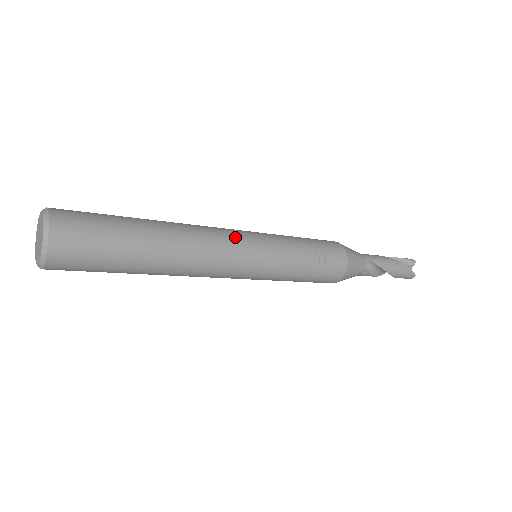
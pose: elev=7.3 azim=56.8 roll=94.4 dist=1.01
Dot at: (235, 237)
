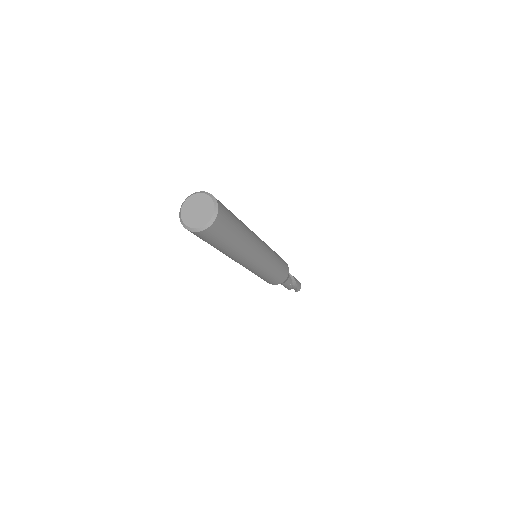
Dot at: occluded
